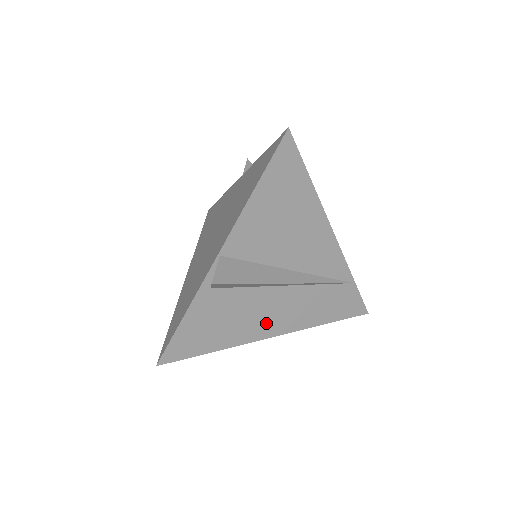
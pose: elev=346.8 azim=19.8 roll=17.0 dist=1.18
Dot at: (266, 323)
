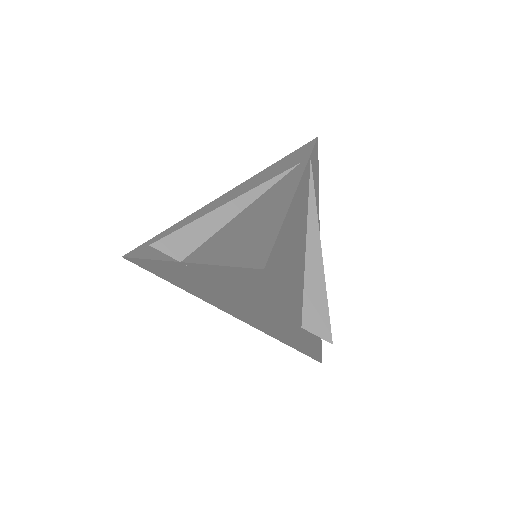
Dot at: occluded
